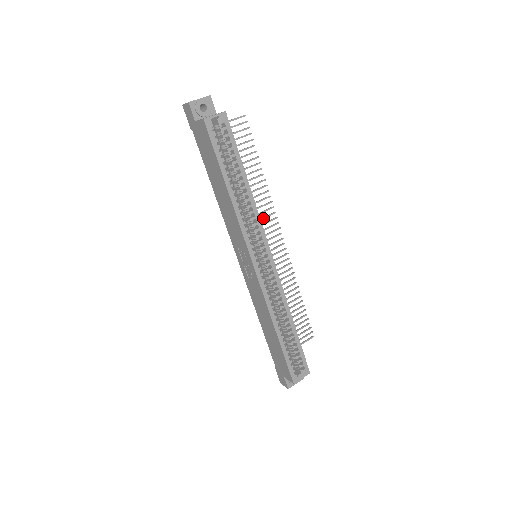
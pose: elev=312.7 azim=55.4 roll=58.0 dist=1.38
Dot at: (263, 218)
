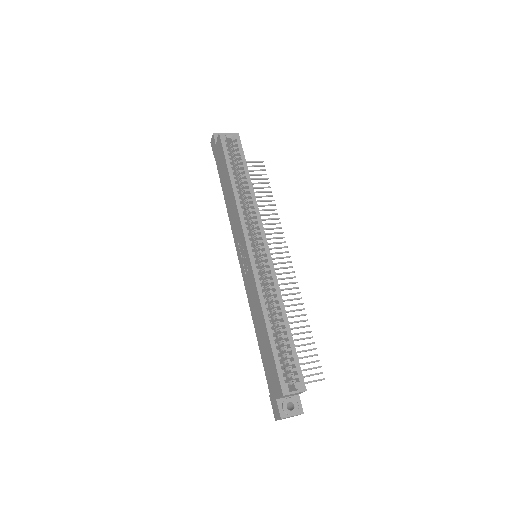
Dot at: (271, 238)
